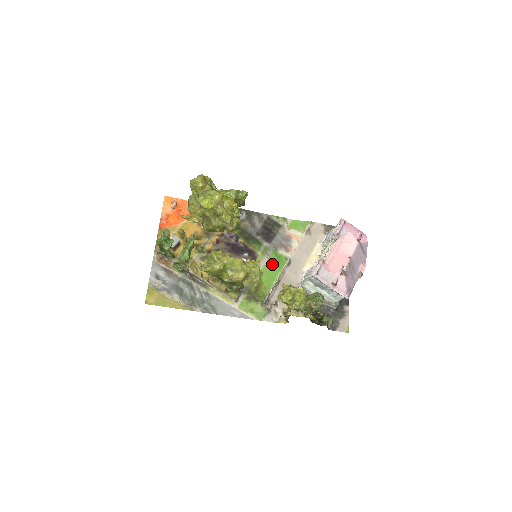
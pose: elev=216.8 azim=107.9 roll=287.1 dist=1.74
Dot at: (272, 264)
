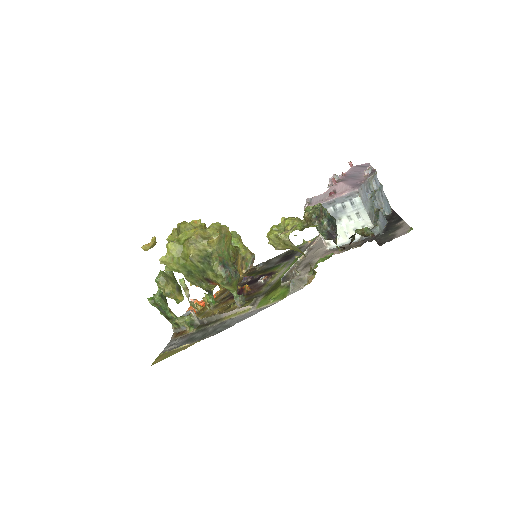
Dot at: occluded
